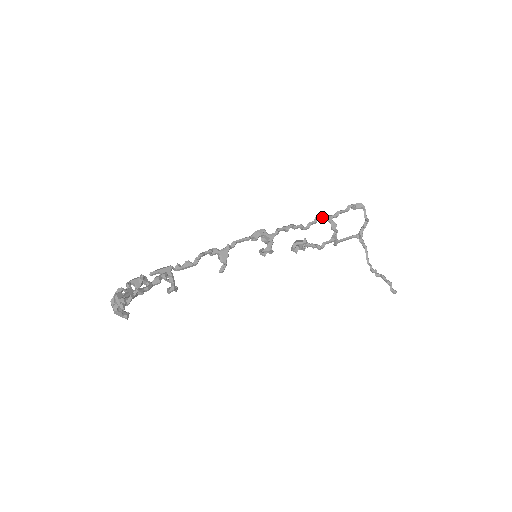
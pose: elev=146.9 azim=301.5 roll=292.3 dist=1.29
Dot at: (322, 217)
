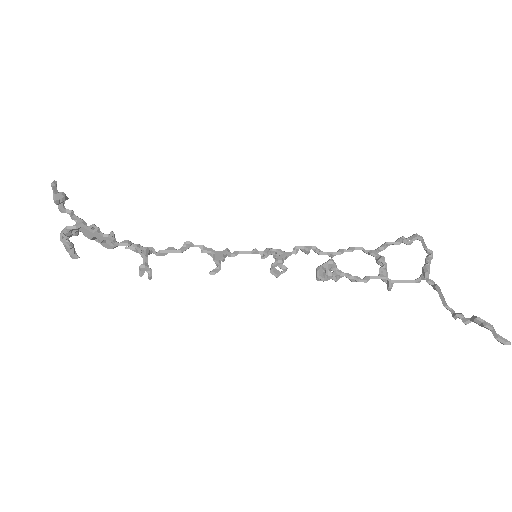
Dot at: (360, 248)
